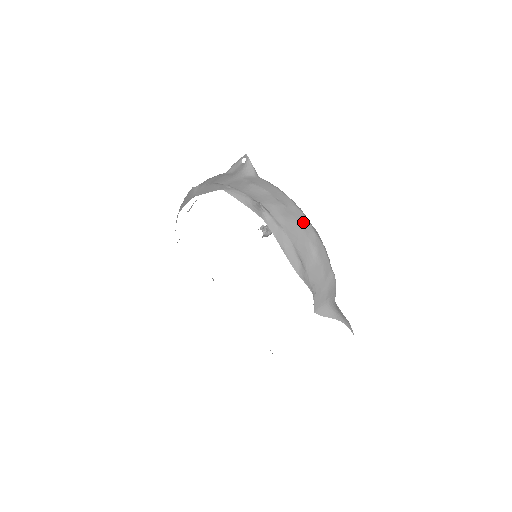
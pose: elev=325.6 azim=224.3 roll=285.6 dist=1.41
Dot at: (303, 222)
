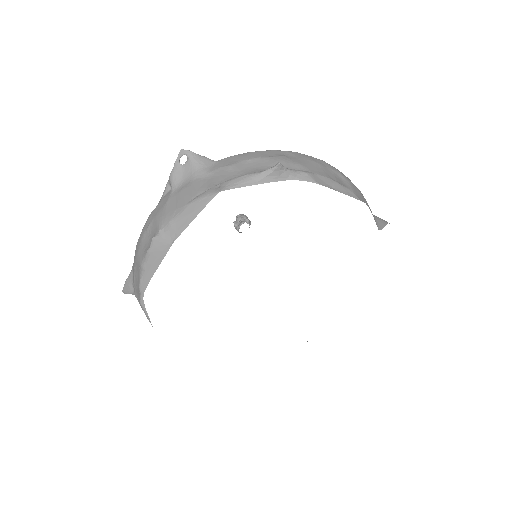
Dot at: (309, 158)
